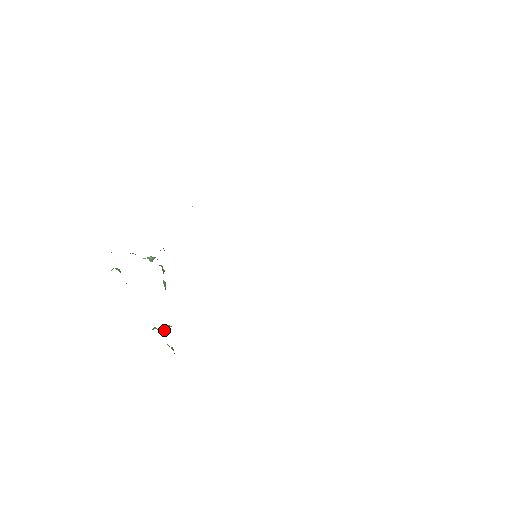
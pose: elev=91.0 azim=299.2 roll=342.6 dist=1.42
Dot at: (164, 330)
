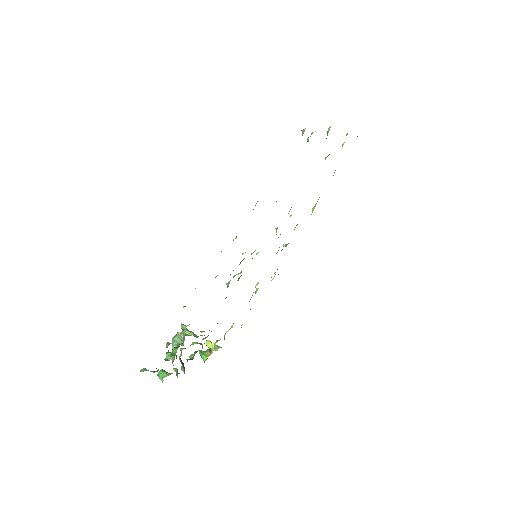
Dot at: occluded
